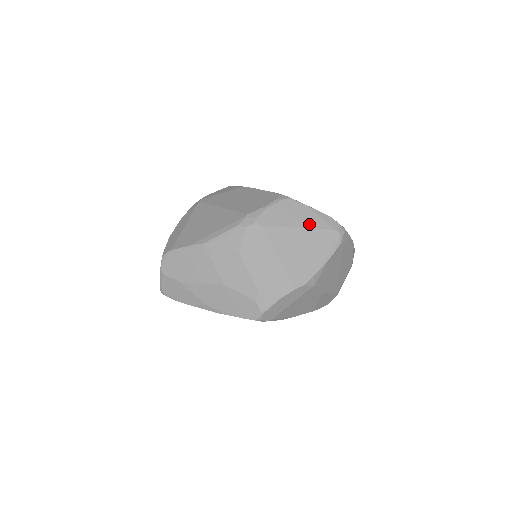
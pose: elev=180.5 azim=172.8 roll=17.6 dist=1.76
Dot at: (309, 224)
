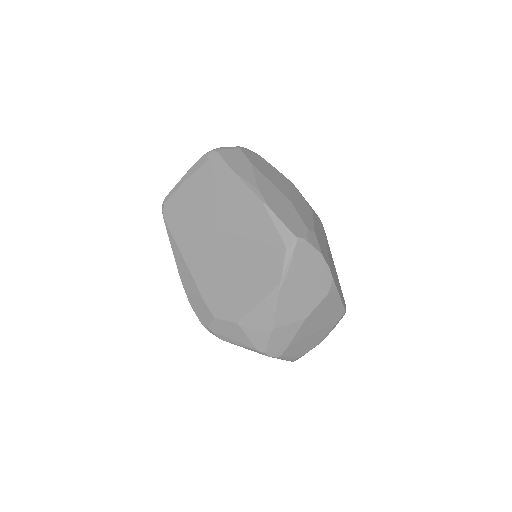
Dot at: occluded
